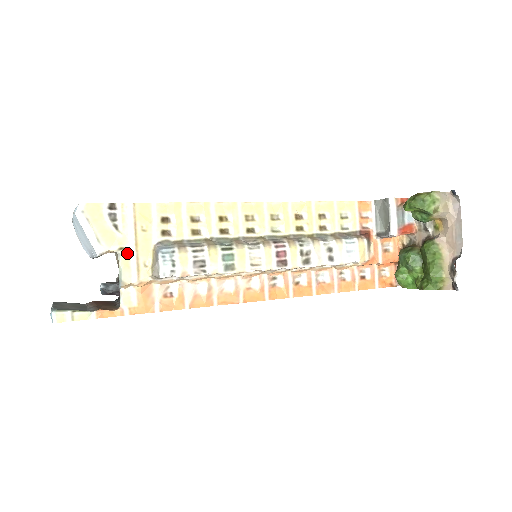
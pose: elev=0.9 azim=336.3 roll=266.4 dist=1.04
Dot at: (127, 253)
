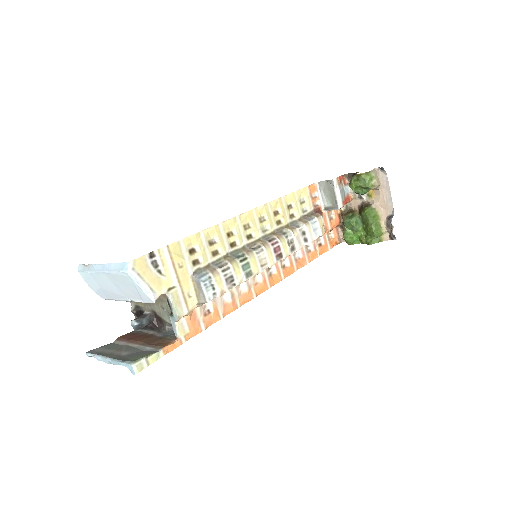
Dot at: (175, 291)
